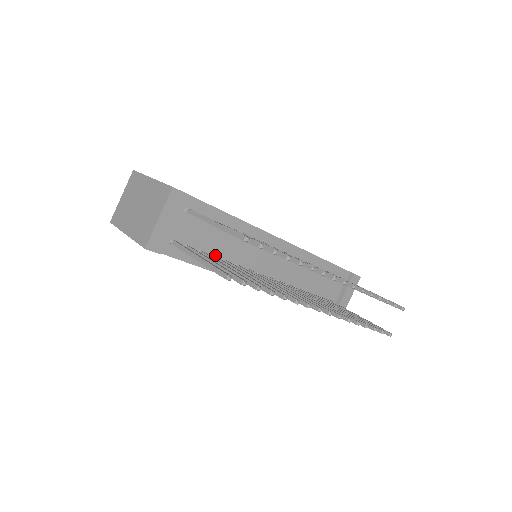
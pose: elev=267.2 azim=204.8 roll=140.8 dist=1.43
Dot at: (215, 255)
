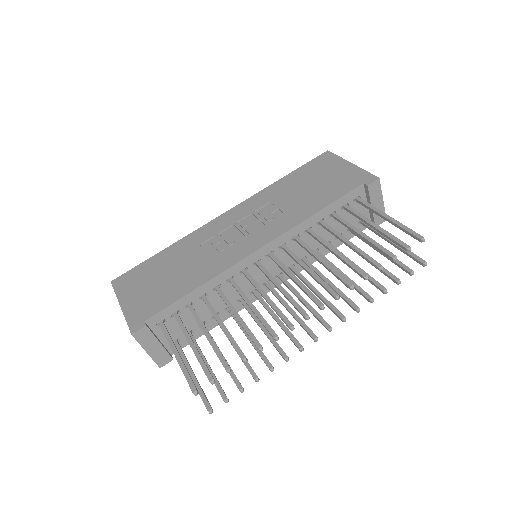
Dot at: occluded
